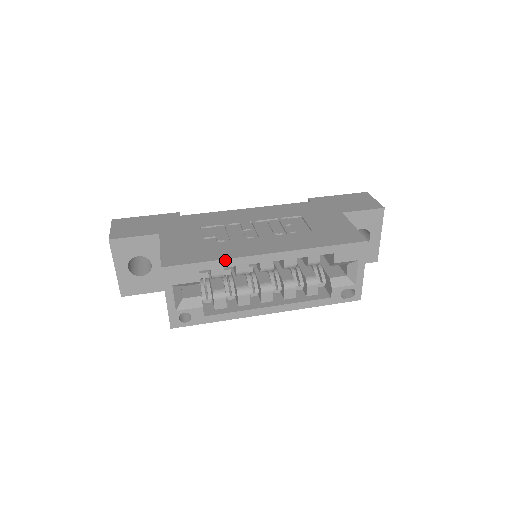
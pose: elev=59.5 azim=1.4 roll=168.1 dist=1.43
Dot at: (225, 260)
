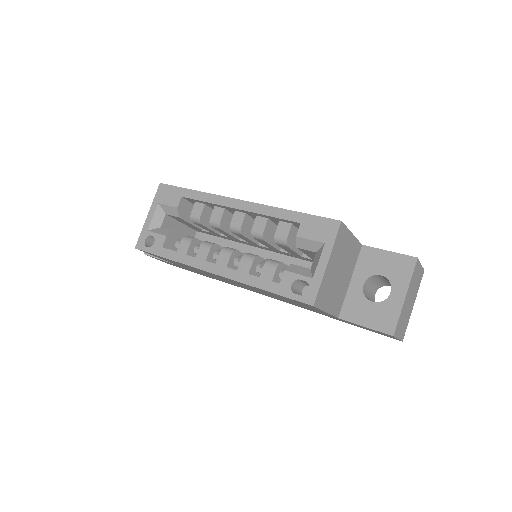
Dot at: (204, 193)
